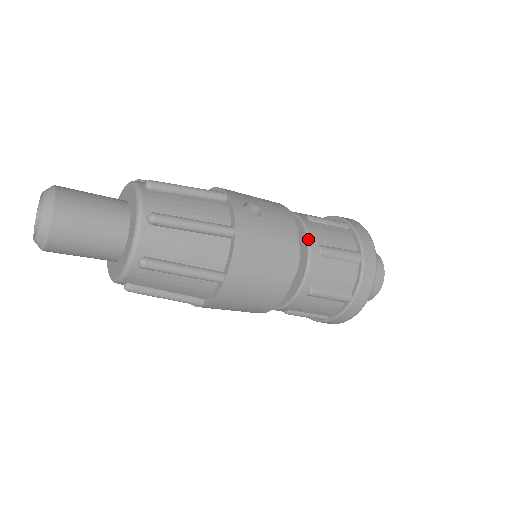
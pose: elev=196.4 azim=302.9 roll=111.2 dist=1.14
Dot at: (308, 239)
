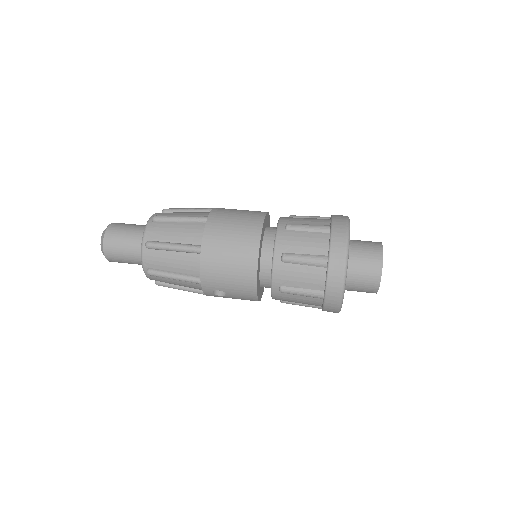
Dot at: (272, 298)
